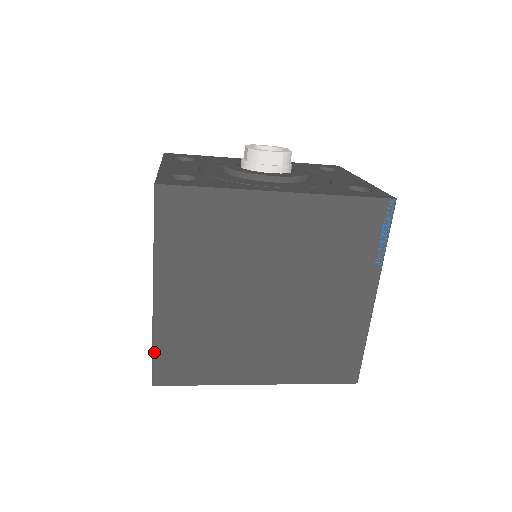
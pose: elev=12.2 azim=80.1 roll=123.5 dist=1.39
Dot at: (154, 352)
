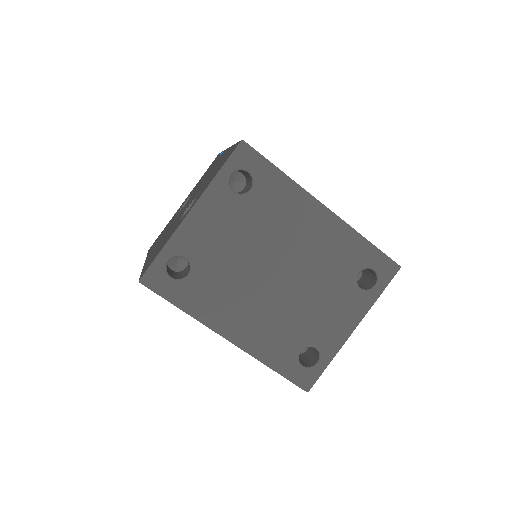
Dot at: occluded
